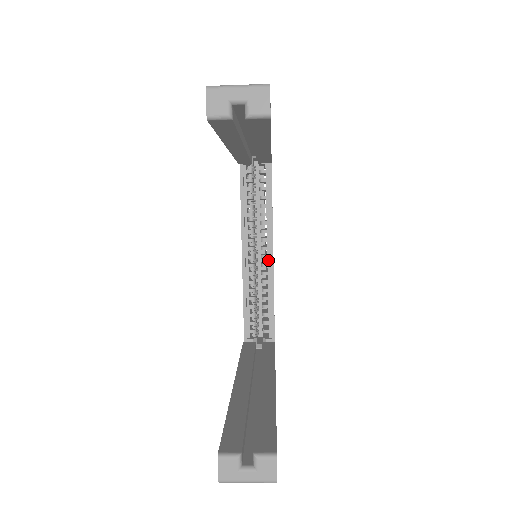
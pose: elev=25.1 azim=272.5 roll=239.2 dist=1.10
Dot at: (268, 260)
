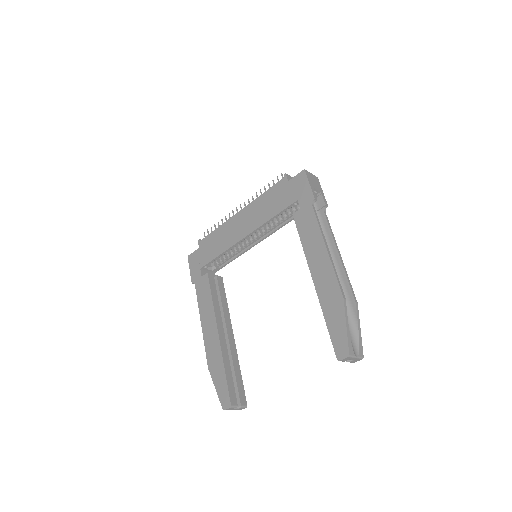
Dot at: (253, 242)
